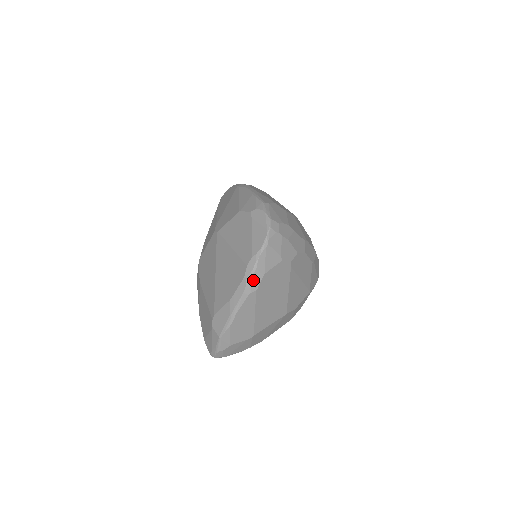
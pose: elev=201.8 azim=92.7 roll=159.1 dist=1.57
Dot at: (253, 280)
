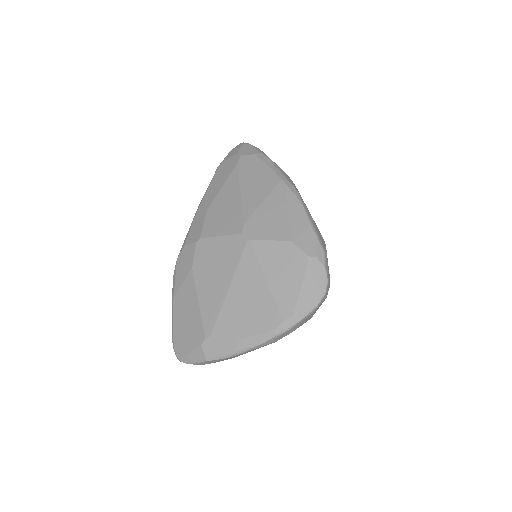
Dot at: (280, 336)
